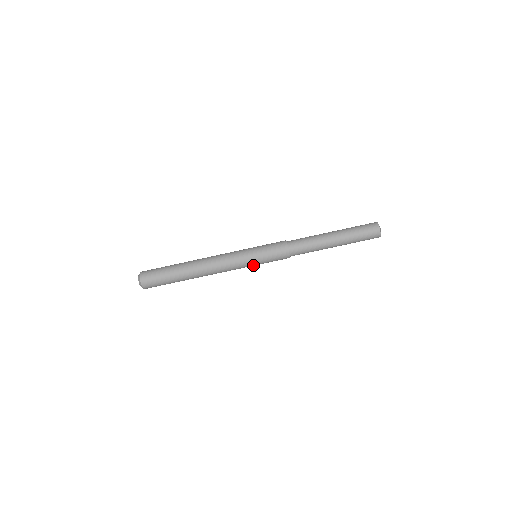
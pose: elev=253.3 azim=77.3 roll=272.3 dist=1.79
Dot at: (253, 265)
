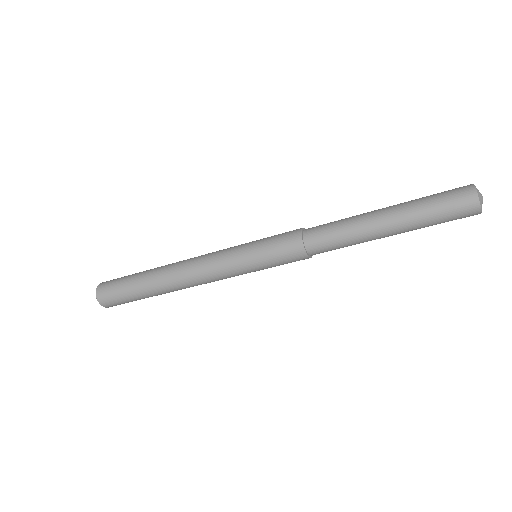
Dot at: occluded
